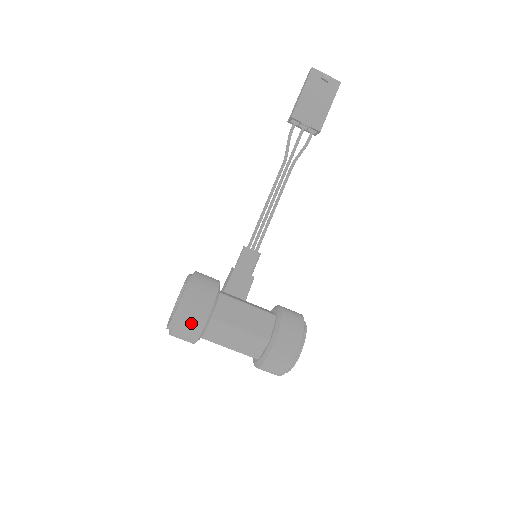
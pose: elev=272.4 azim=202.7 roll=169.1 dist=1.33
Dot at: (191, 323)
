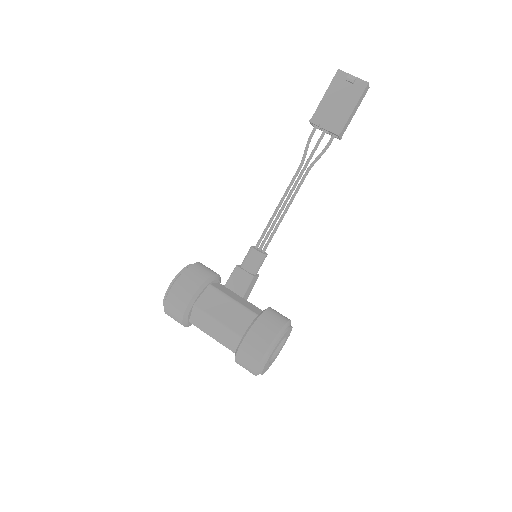
Dot at: (175, 306)
